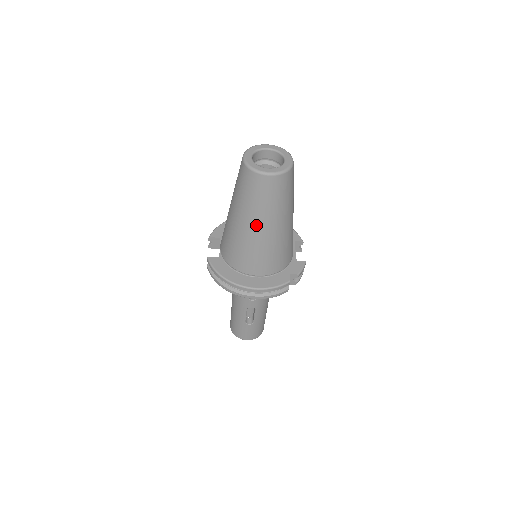
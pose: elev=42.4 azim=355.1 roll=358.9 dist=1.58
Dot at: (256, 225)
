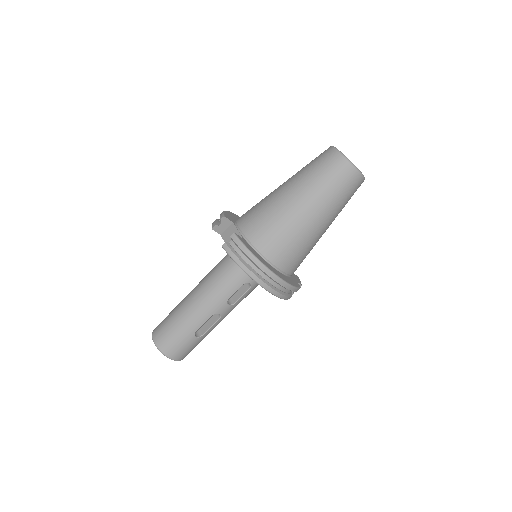
Dot at: (319, 215)
